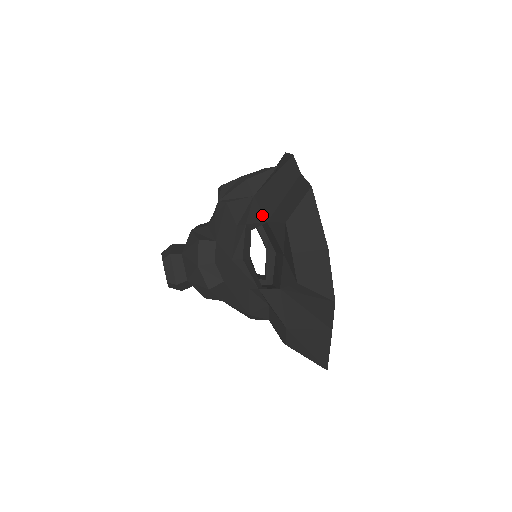
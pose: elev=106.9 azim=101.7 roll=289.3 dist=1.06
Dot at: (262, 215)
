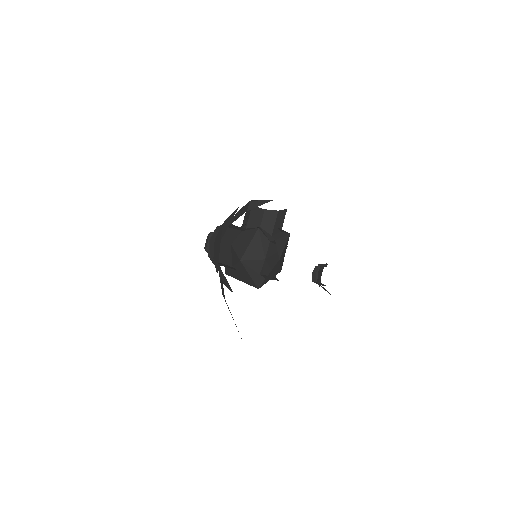
Dot at: occluded
